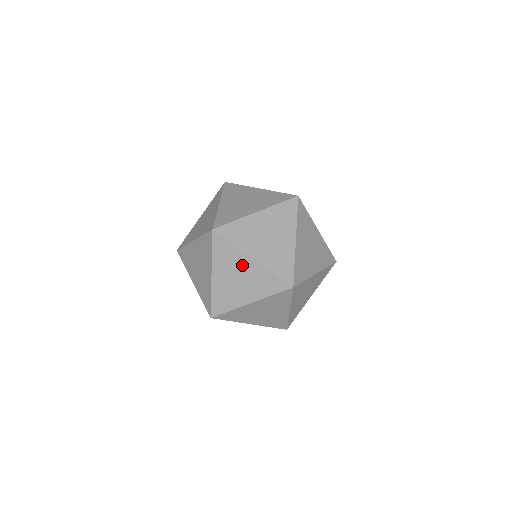
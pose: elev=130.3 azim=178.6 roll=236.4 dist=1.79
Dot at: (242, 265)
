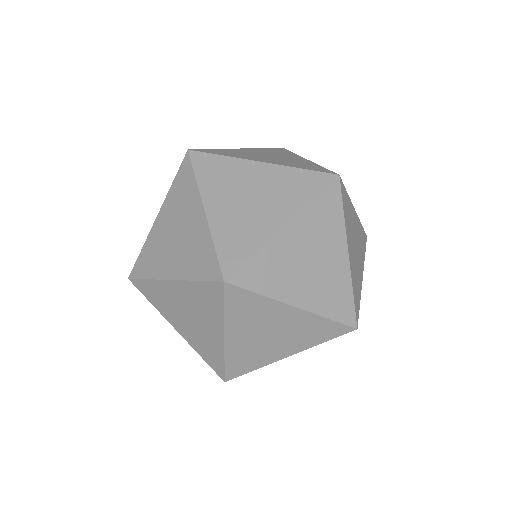
Dot at: occluded
